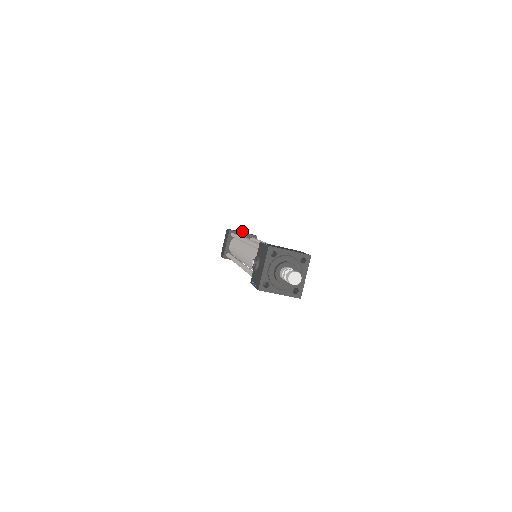
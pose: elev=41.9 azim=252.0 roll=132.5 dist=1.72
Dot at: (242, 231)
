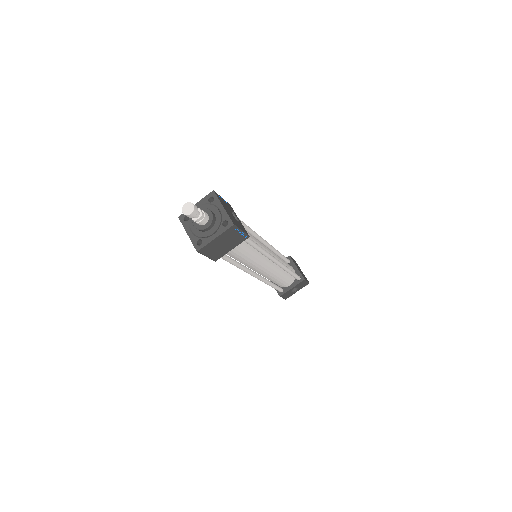
Dot at: occluded
